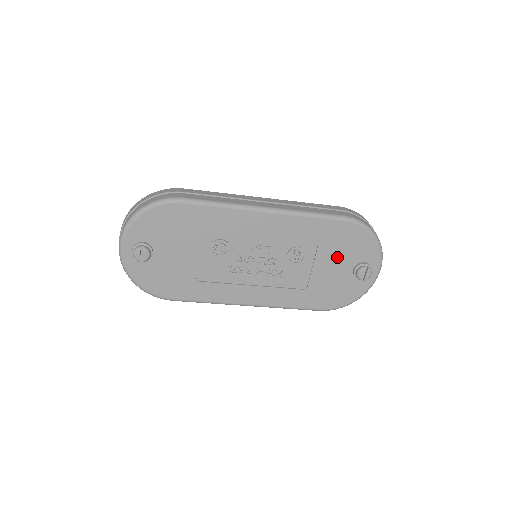
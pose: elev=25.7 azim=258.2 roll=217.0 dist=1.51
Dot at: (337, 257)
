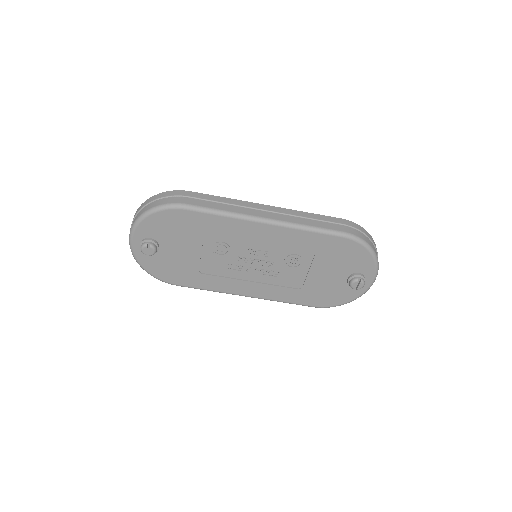
Dot at: (333, 266)
